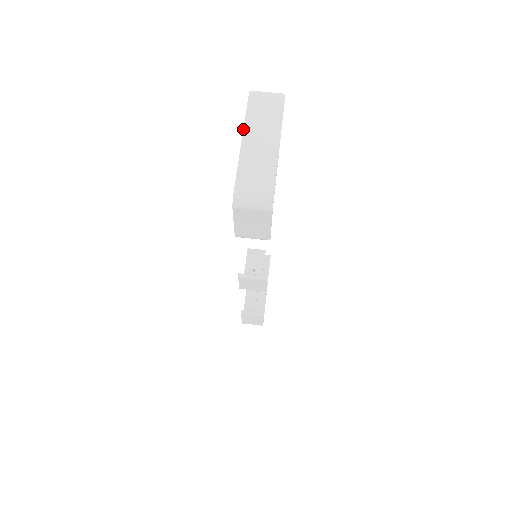
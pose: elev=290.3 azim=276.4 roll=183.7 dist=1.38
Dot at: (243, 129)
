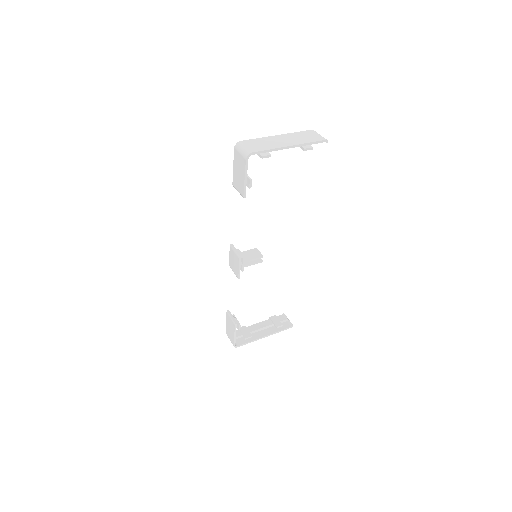
Dot at: (285, 134)
